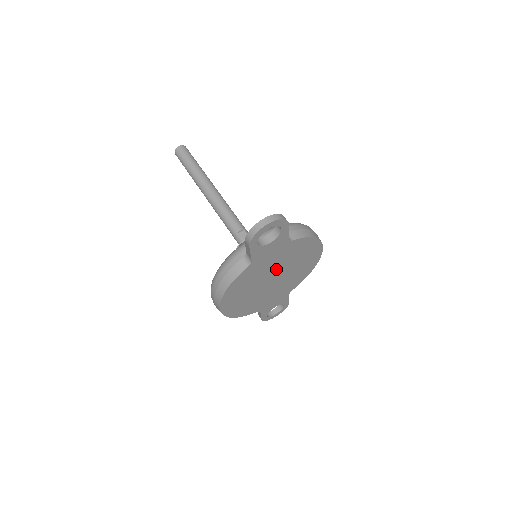
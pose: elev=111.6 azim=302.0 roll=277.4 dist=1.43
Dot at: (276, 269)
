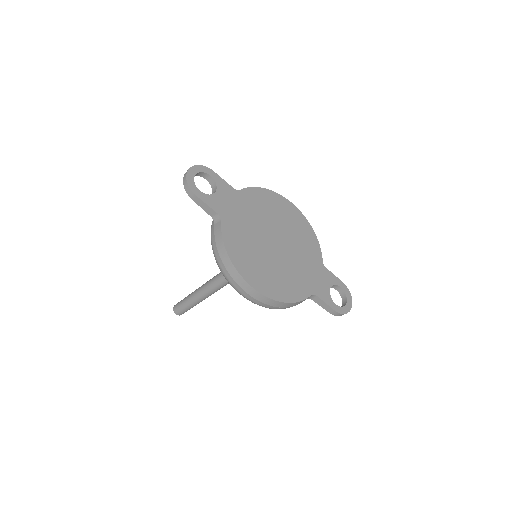
Dot at: (262, 228)
